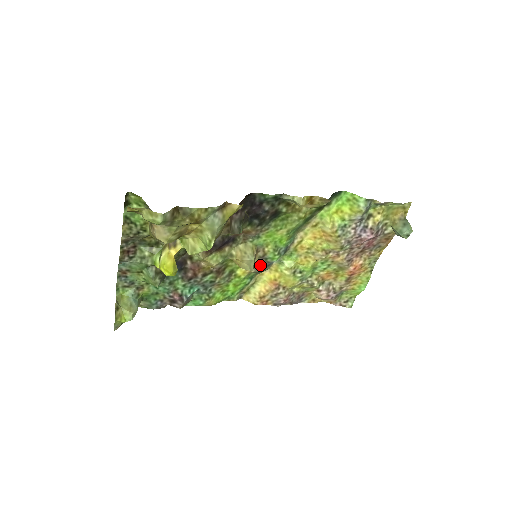
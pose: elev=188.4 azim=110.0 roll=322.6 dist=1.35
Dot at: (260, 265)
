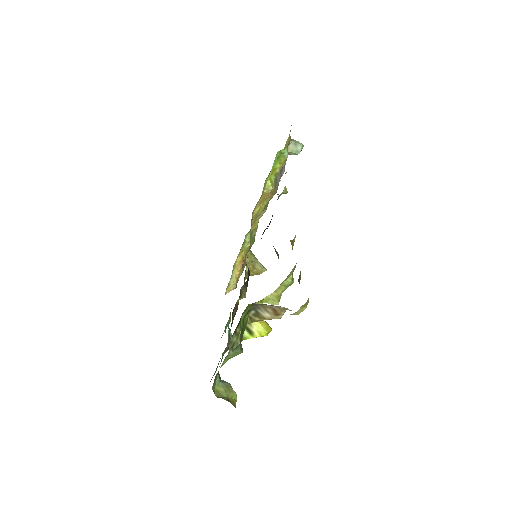
Dot at: occluded
